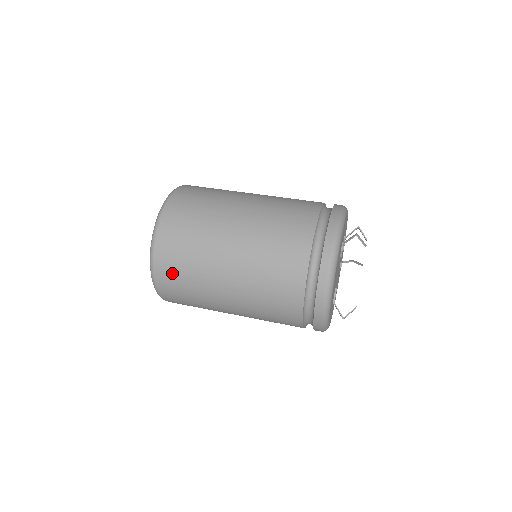
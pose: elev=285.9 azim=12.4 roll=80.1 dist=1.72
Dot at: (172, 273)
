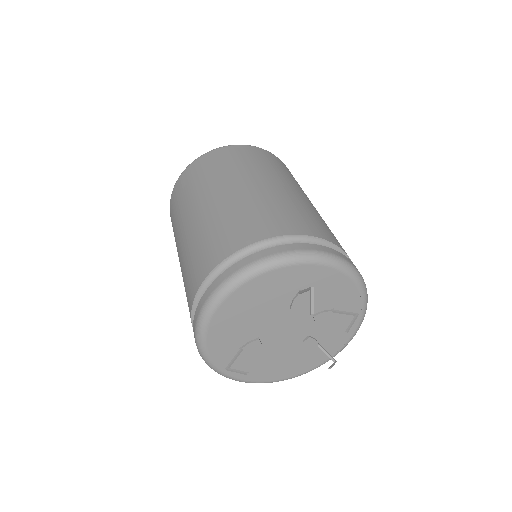
Dot at: (178, 194)
